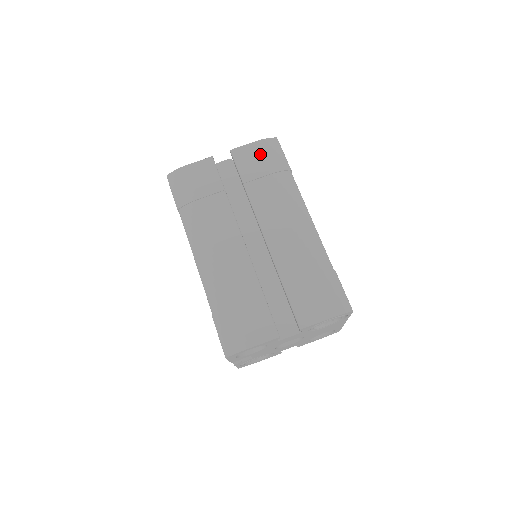
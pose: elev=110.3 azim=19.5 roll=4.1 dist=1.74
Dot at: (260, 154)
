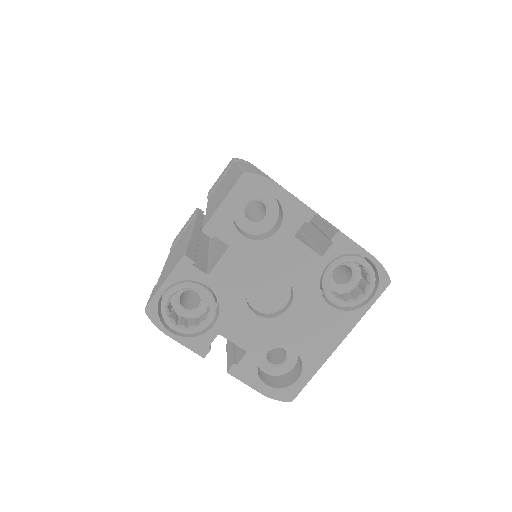
Dot at: occluded
